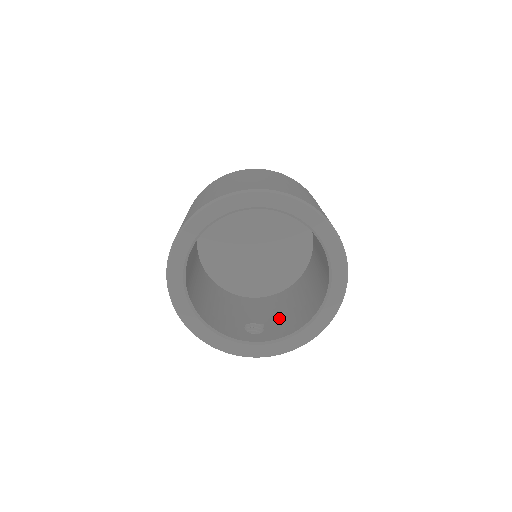
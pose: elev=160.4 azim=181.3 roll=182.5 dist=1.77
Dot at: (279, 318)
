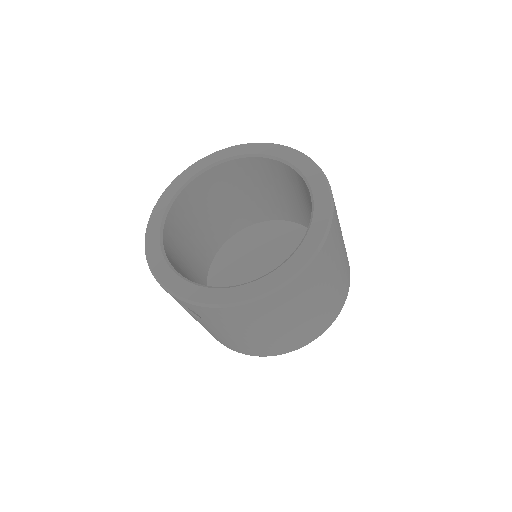
Dot at: occluded
